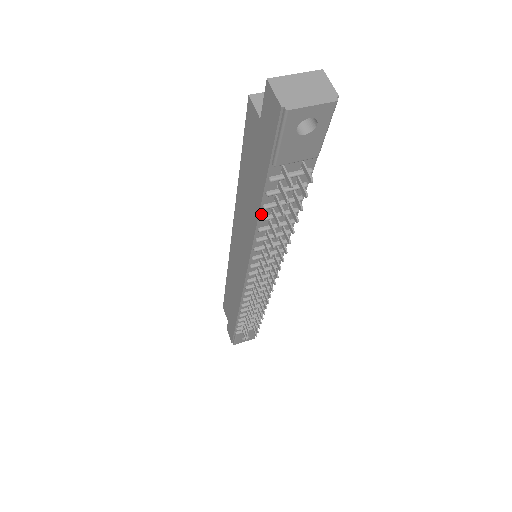
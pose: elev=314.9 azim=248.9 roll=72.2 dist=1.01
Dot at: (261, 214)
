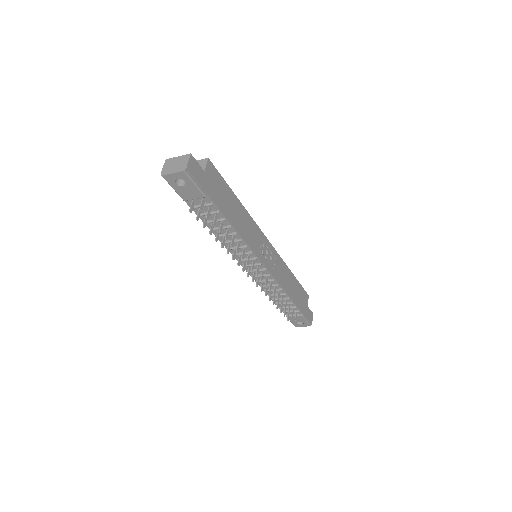
Dot at: (209, 226)
